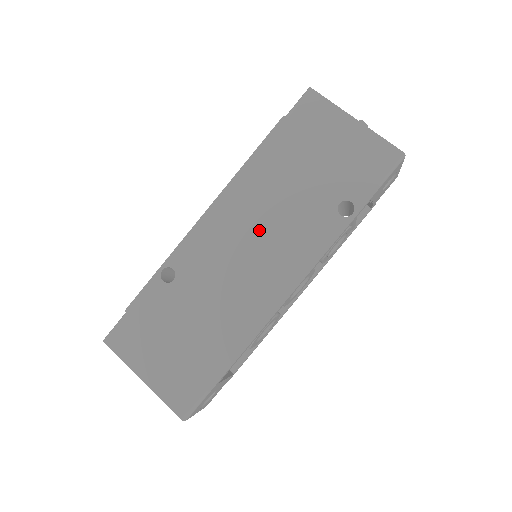
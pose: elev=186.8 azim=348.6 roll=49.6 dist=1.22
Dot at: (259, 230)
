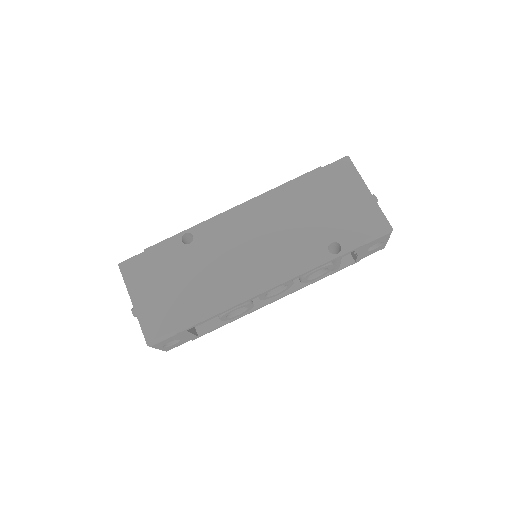
Dot at: (267, 236)
